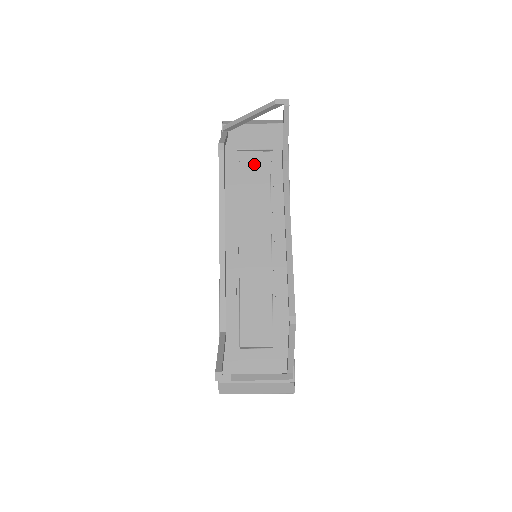
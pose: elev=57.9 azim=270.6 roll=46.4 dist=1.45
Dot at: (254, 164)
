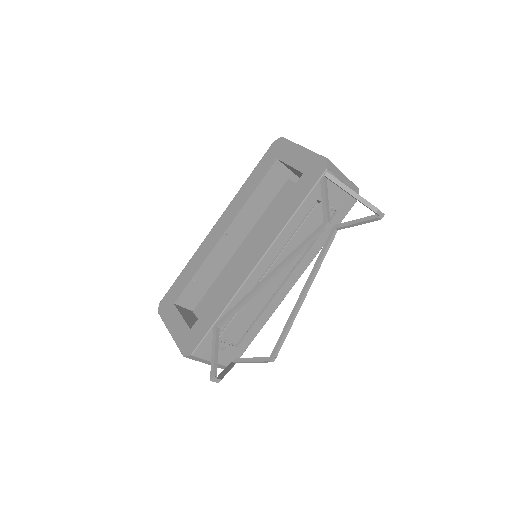
Dot at: (319, 216)
